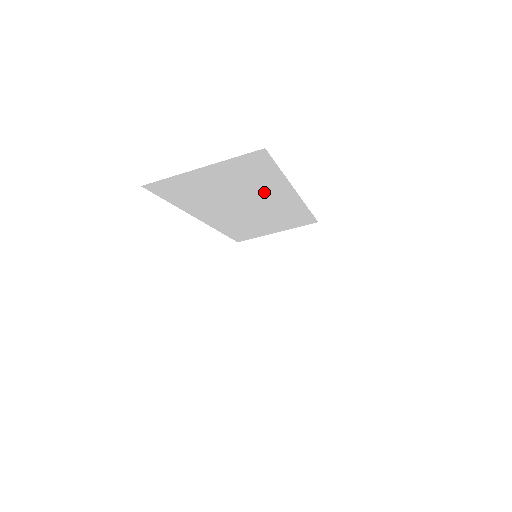
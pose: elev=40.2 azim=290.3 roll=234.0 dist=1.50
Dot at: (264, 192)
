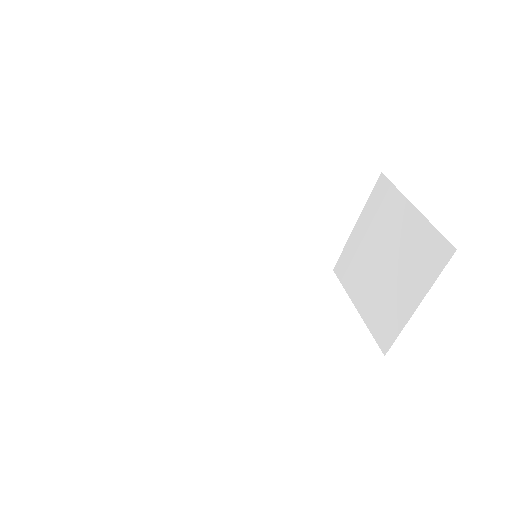
Dot at: (210, 182)
